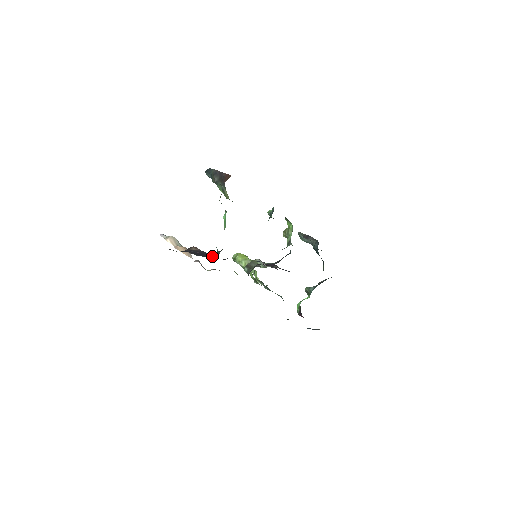
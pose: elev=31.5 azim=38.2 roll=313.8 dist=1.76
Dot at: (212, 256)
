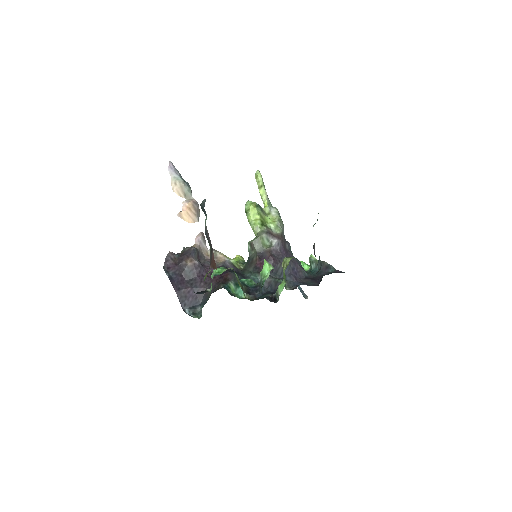
Dot at: (198, 302)
